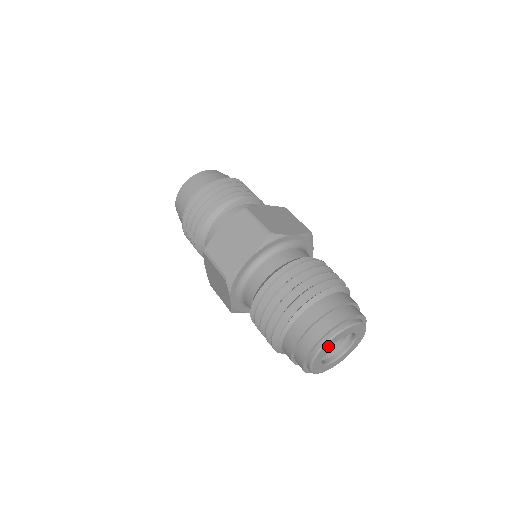
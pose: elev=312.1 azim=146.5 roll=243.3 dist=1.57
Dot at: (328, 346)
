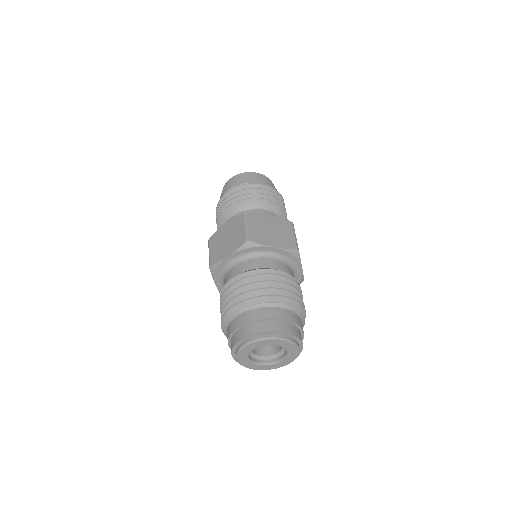
Dot at: (275, 342)
